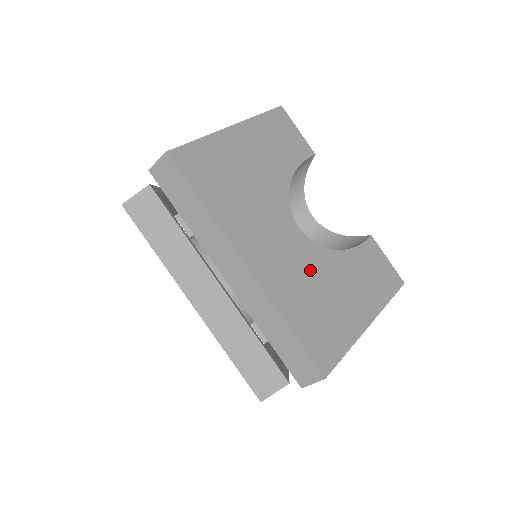
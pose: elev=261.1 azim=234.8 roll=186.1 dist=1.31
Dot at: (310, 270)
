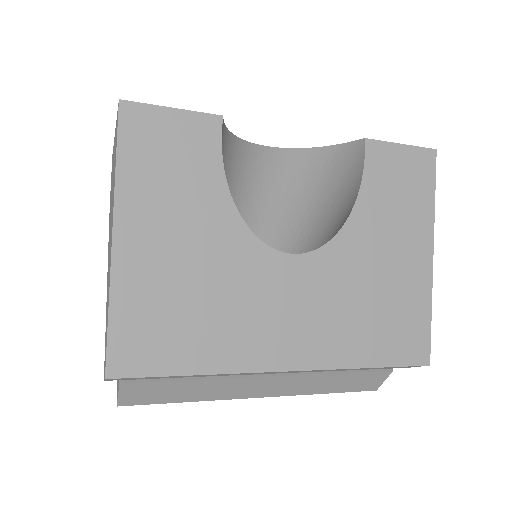
Dot at: (342, 285)
